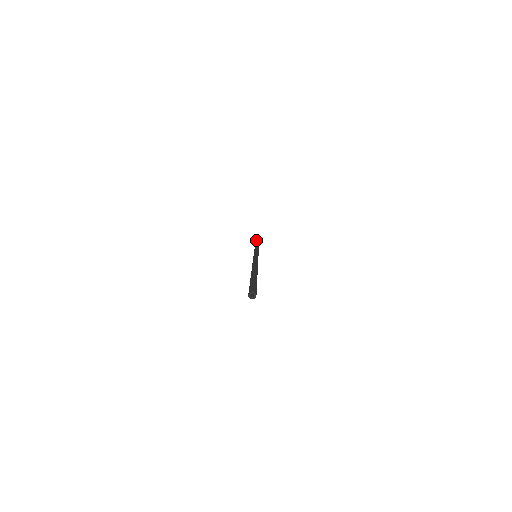
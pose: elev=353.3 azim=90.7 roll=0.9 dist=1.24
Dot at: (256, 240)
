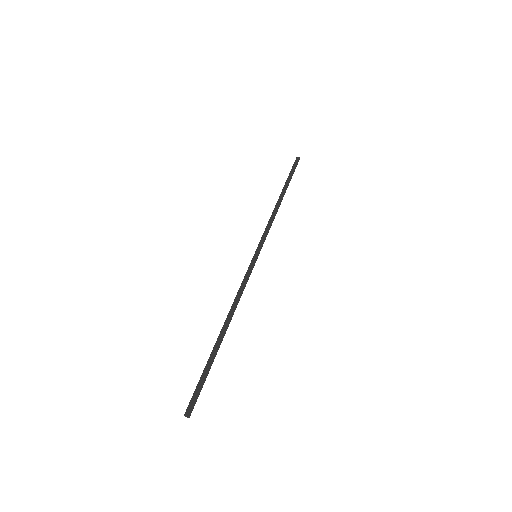
Dot at: occluded
